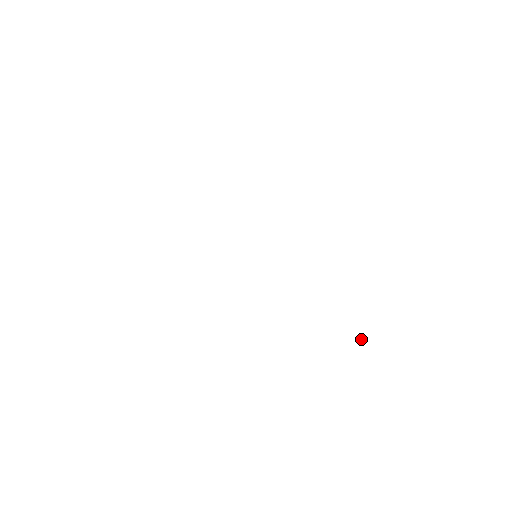
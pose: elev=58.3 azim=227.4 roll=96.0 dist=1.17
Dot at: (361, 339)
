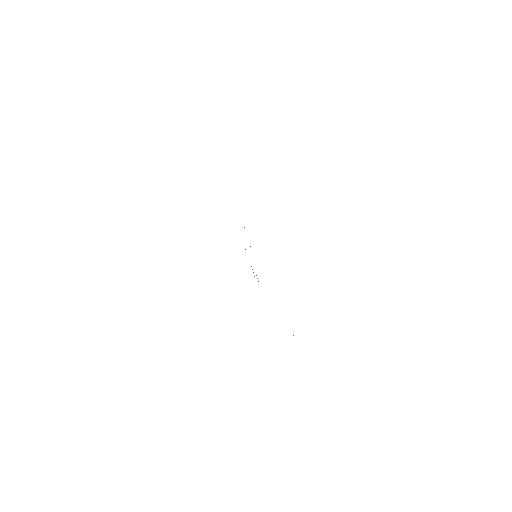
Dot at: occluded
